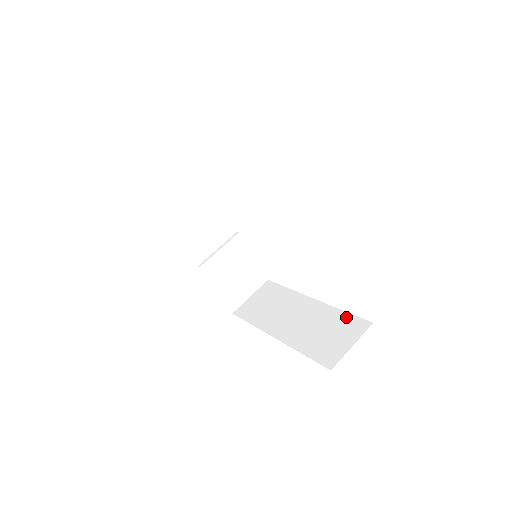
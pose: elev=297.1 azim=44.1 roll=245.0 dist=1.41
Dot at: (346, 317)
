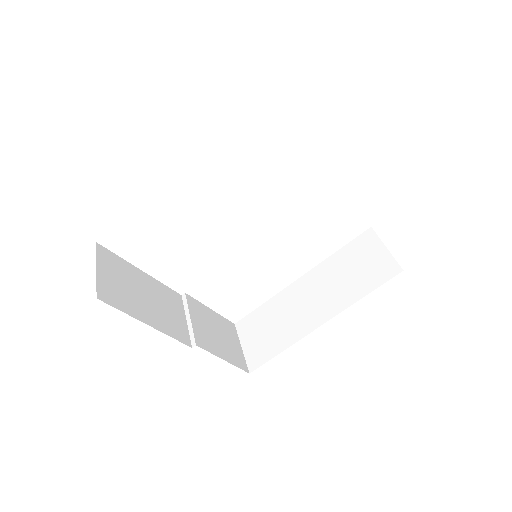
Dot at: (347, 249)
